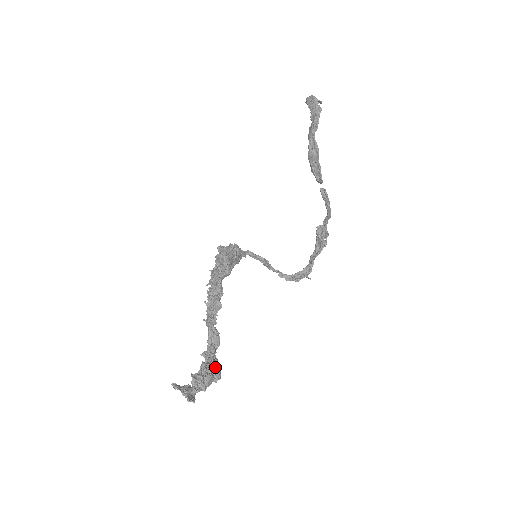
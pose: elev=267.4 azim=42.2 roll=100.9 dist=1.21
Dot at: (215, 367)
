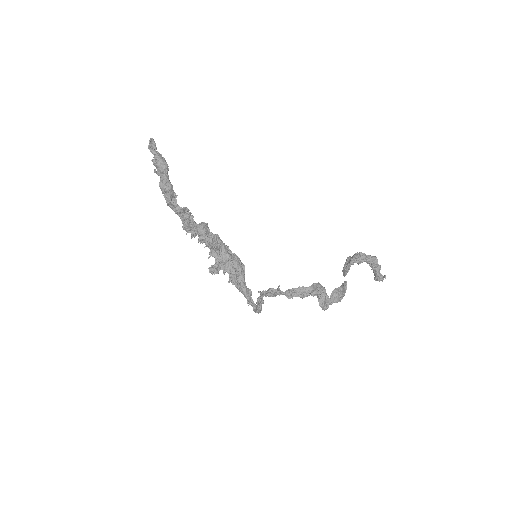
Dot at: (170, 182)
